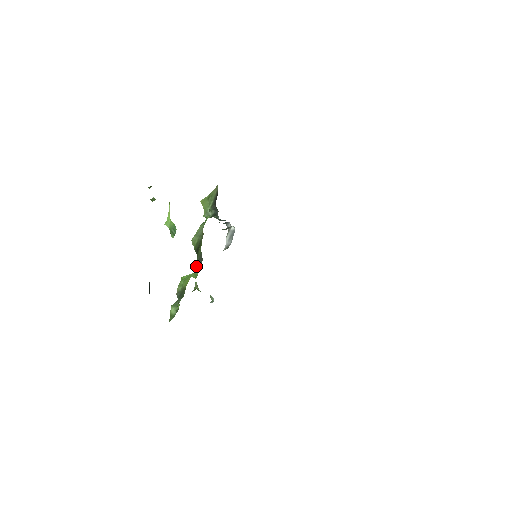
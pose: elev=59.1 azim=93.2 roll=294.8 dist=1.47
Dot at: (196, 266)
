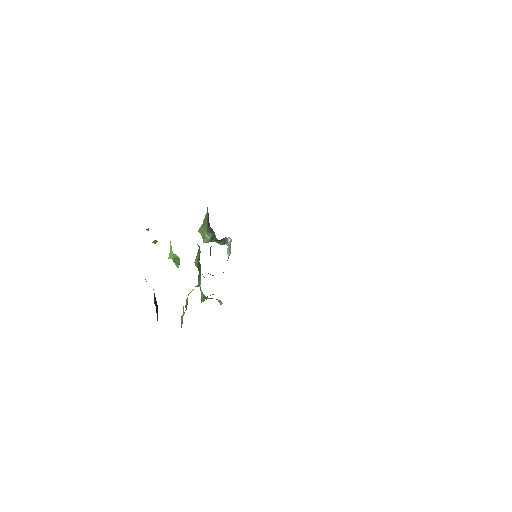
Dot at: (199, 277)
